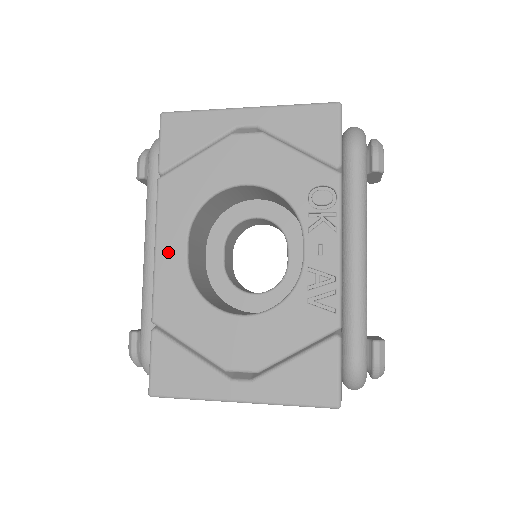
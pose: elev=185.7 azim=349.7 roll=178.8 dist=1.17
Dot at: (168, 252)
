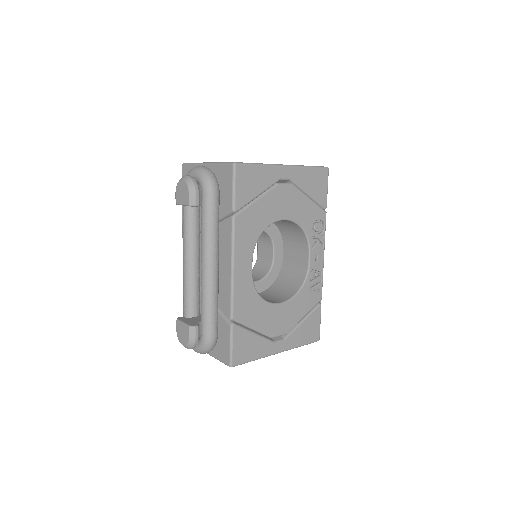
Dot at: (241, 270)
